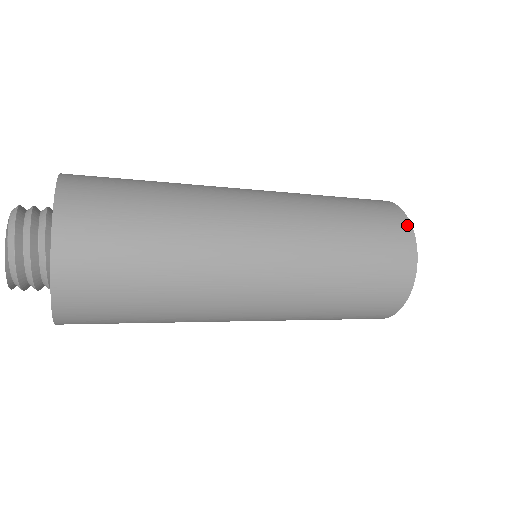
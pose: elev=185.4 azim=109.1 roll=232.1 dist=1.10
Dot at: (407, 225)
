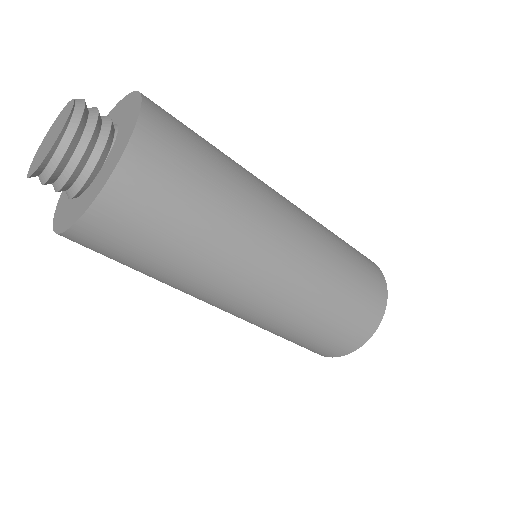
Dot at: occluded
